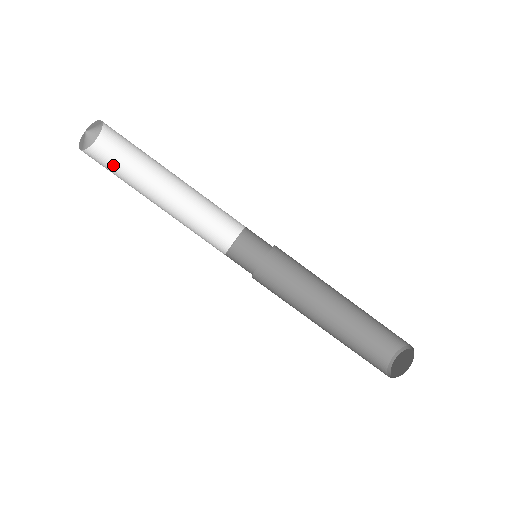
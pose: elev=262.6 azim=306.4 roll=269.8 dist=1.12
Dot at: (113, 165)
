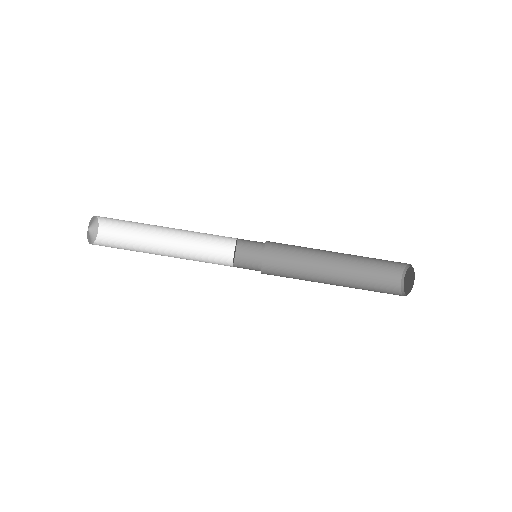
Dot at: occluded
